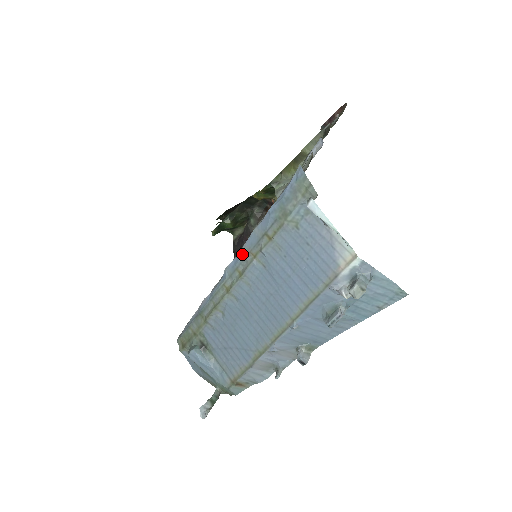
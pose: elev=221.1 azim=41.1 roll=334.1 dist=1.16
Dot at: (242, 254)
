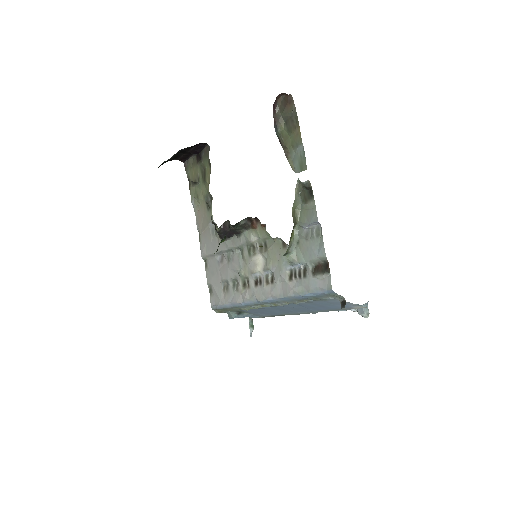
Dot at: (277, 301)
